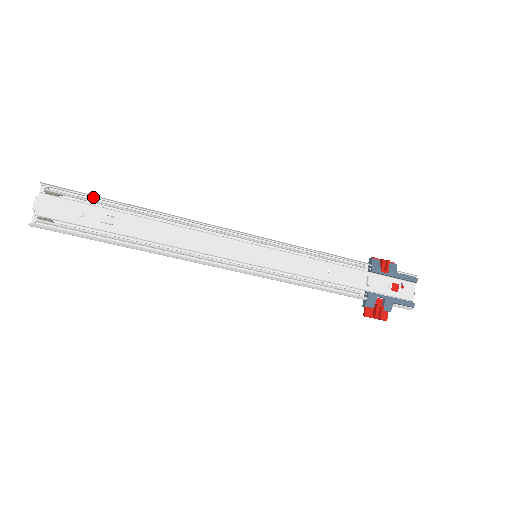
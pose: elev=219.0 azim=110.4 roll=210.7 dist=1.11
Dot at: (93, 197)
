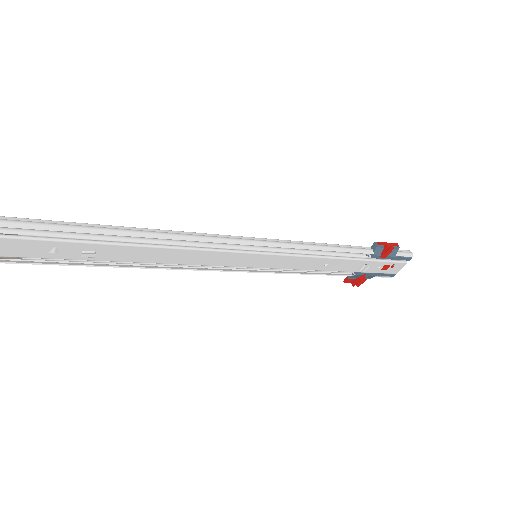
Dot at: (66, 232)
